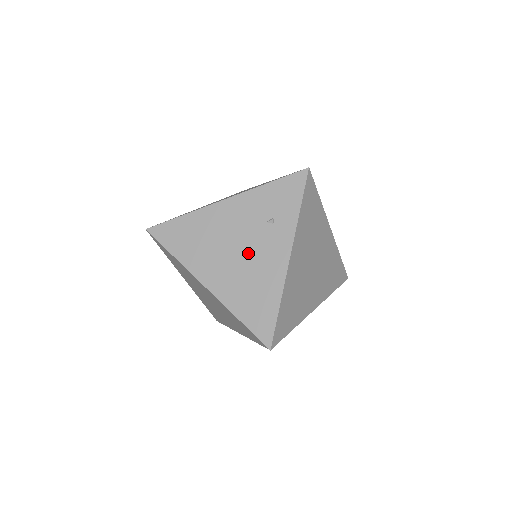
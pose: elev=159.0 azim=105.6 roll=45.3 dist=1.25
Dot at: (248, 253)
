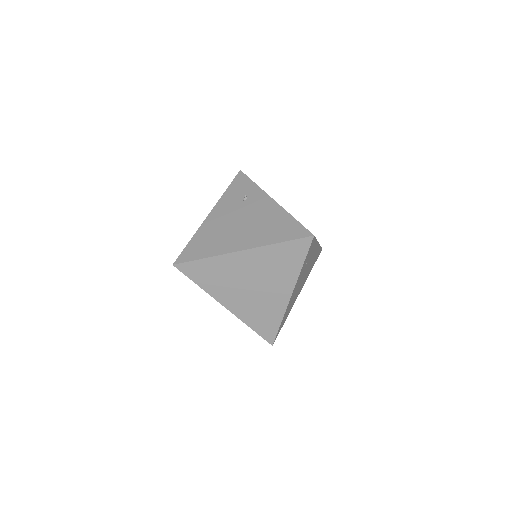
Dot at: (249, 218)
